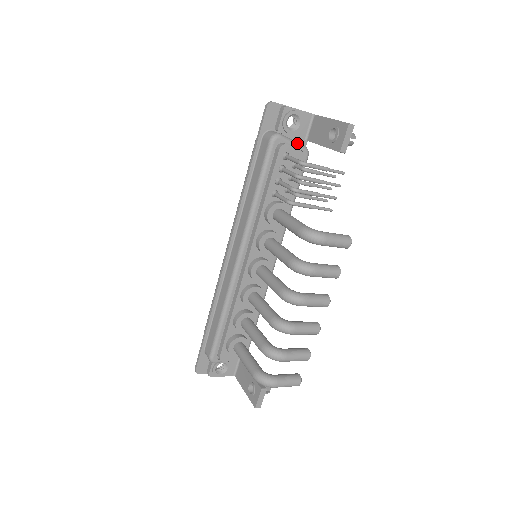
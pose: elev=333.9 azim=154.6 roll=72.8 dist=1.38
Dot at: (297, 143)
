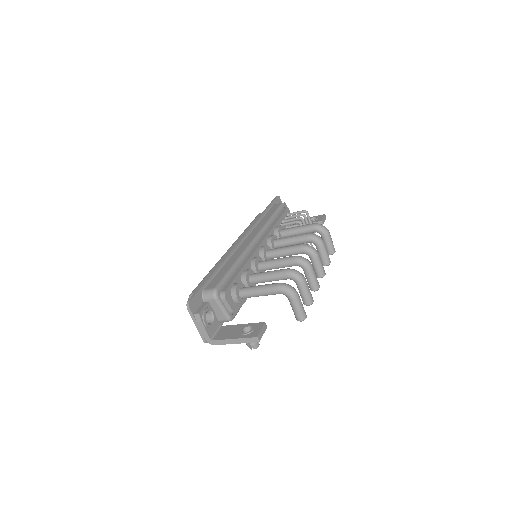
Dot at: occluded
